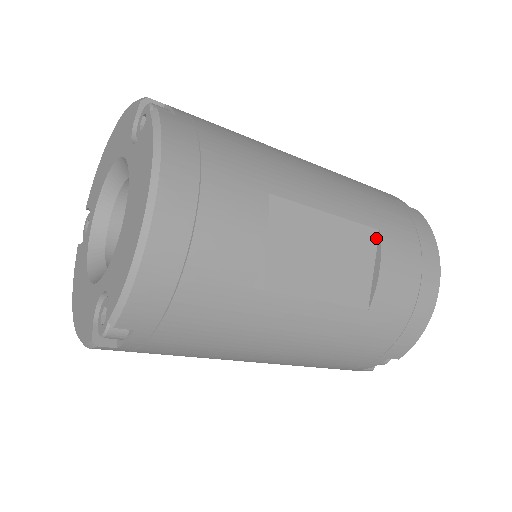
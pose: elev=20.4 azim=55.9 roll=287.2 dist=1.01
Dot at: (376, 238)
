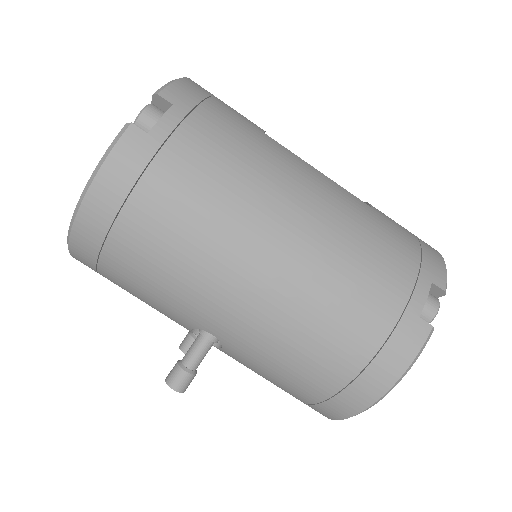
Dot at: occluded
